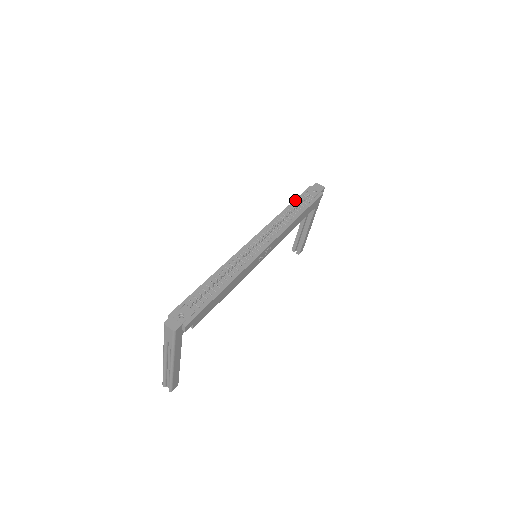
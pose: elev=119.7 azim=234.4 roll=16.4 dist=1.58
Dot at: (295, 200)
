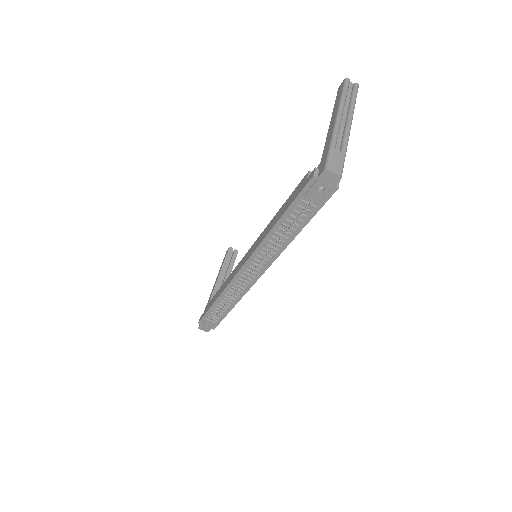
Dot at: (288, 210)
